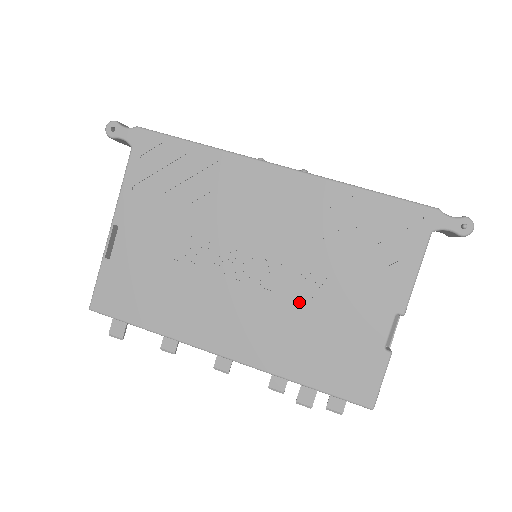
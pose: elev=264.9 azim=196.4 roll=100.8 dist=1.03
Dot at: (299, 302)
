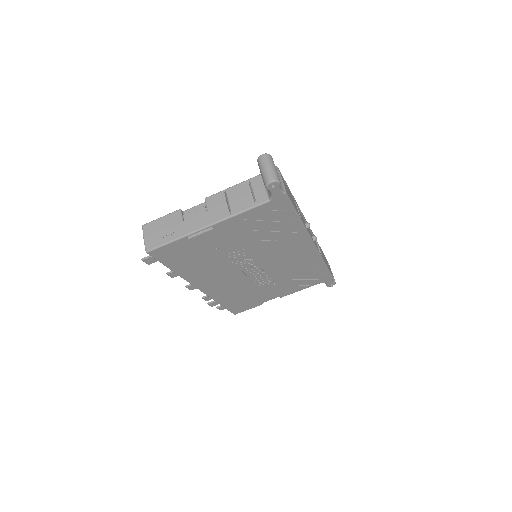
Dot at: (254, 285)
